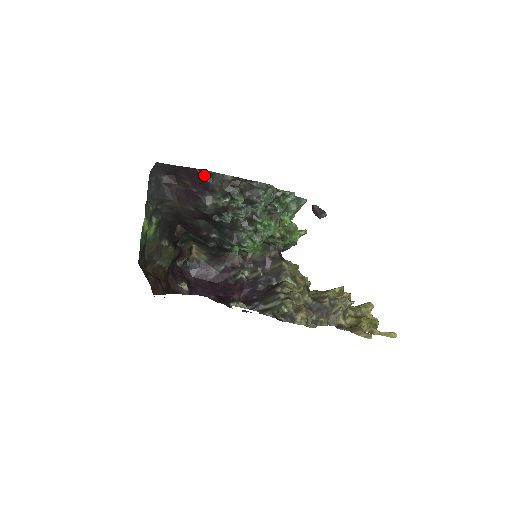
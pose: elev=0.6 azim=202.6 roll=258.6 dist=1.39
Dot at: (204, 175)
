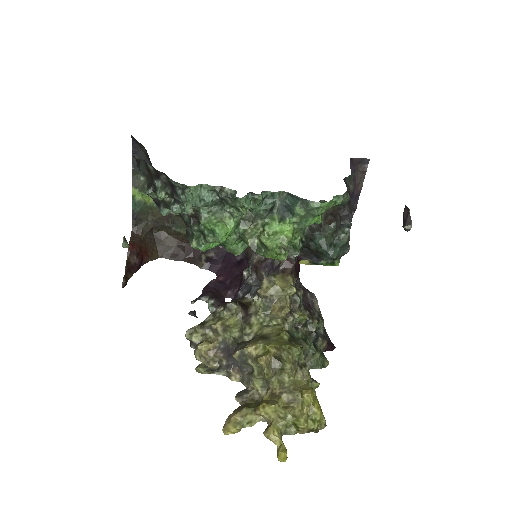
Dot at: (136, 159)
